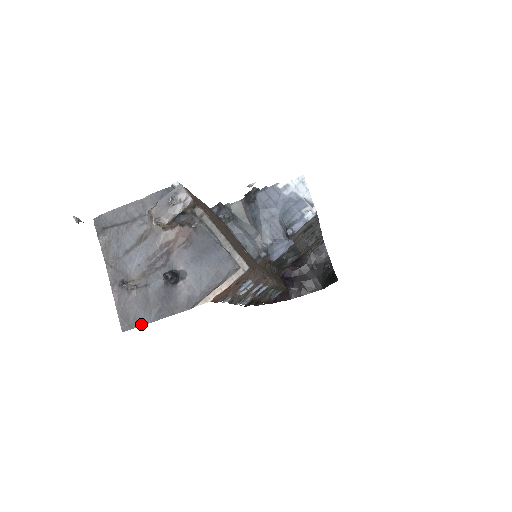
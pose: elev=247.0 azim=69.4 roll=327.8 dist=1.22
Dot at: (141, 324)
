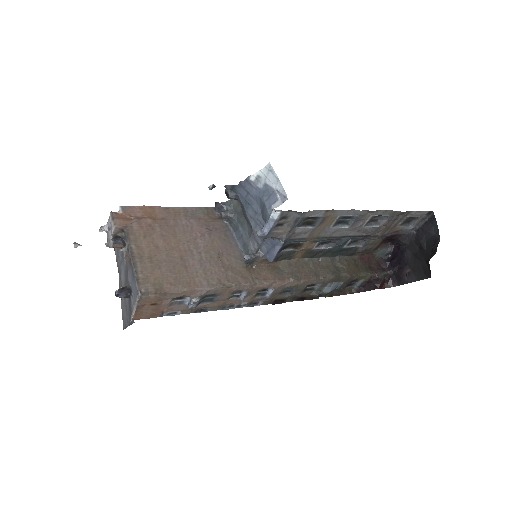
Dot at: (126, 326)
